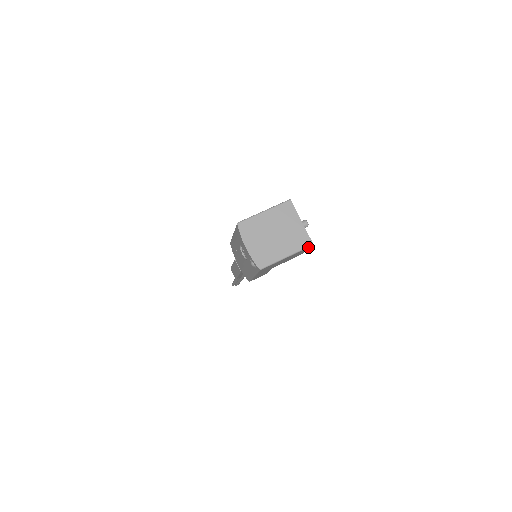
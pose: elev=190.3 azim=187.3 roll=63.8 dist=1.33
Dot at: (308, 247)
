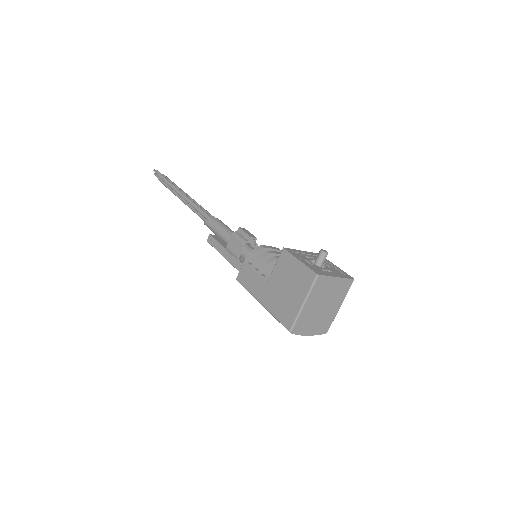
Dot at: (351, 284)
